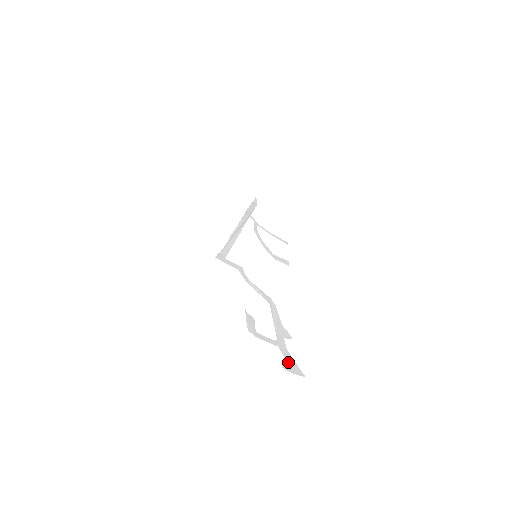
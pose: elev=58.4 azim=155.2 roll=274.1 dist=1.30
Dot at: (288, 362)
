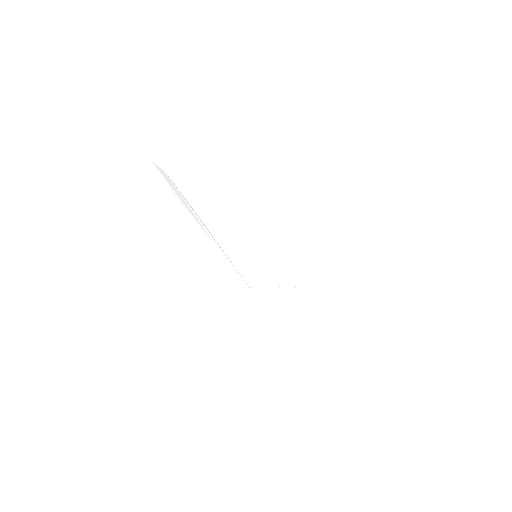
Dot at: (346, 314)
